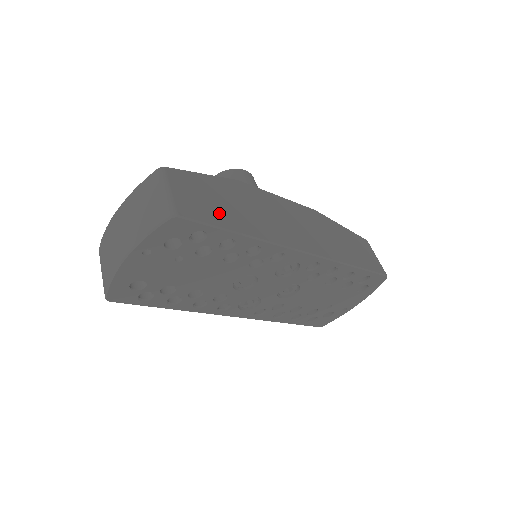
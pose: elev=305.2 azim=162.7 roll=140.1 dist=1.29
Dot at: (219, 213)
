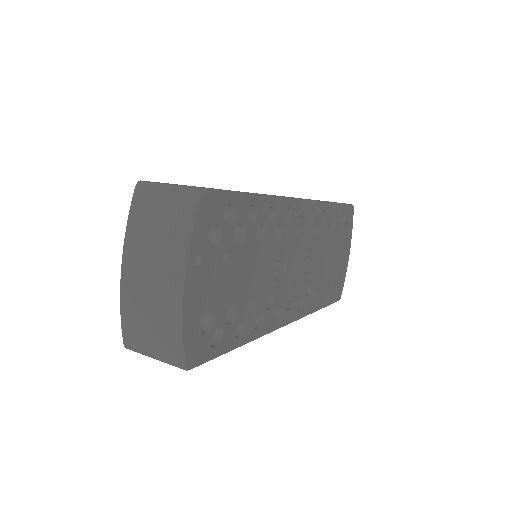
Dot at: occluded
